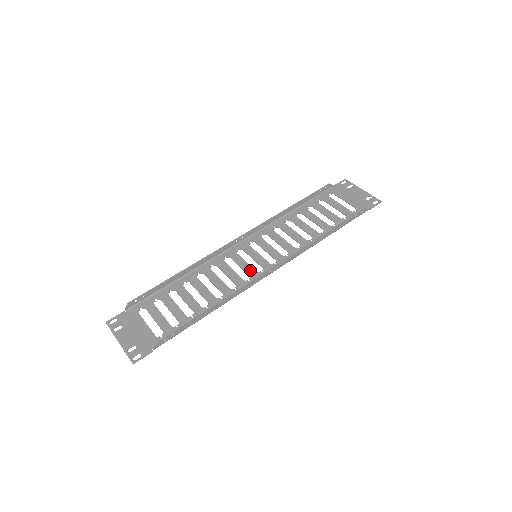
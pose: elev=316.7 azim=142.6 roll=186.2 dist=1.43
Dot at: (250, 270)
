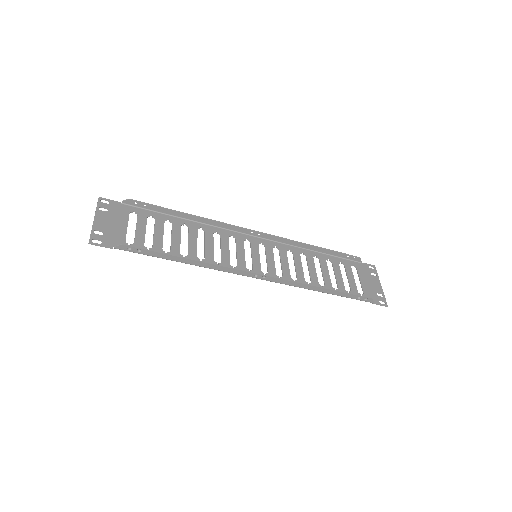
Dot at: (242, 261)
